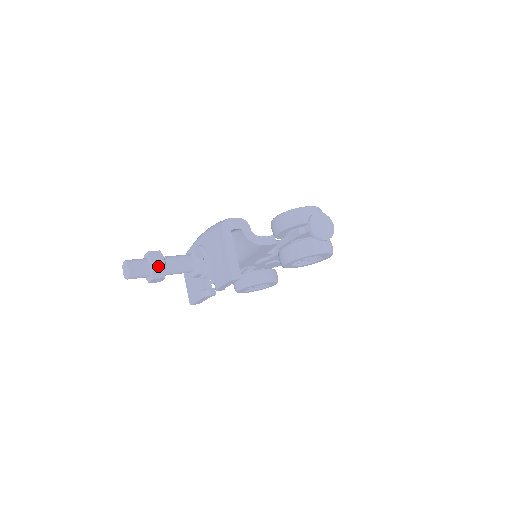
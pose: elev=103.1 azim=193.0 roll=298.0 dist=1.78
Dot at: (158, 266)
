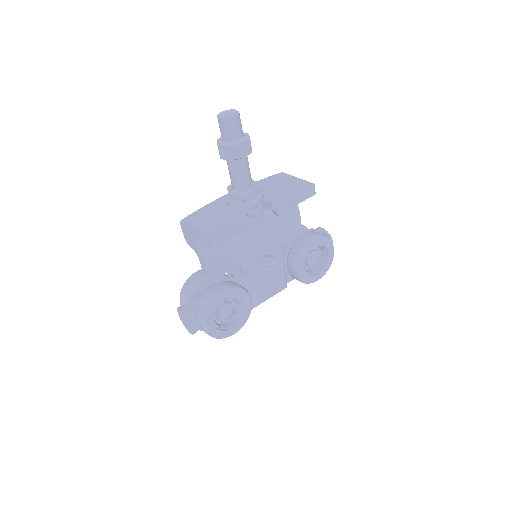
Dot at: occluded
